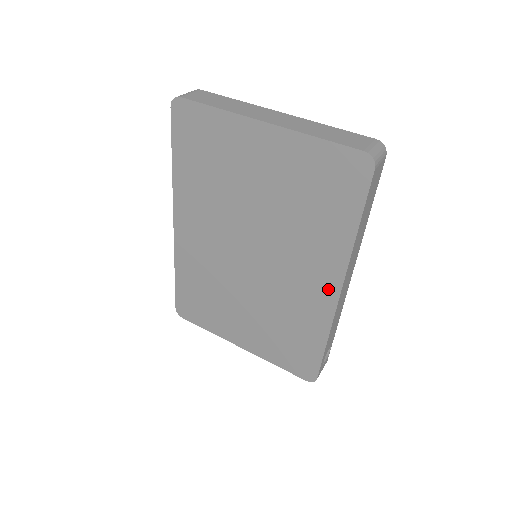
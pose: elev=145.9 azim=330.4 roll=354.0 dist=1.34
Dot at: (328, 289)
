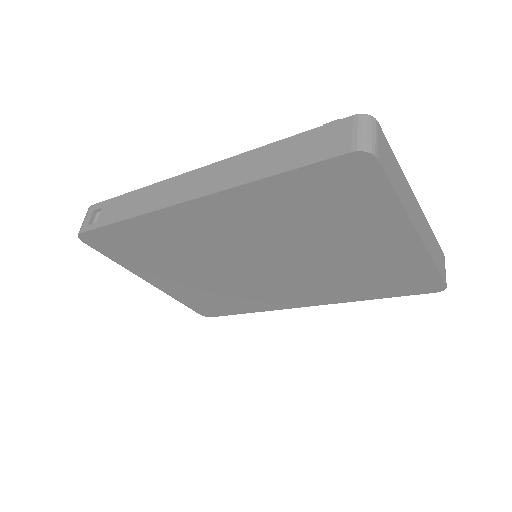
Dot at: (302, 302)
